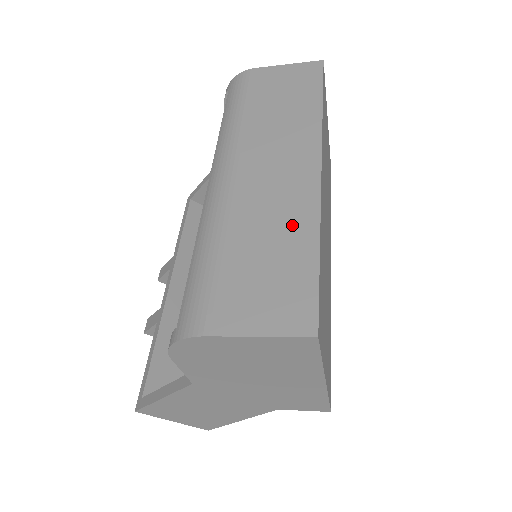
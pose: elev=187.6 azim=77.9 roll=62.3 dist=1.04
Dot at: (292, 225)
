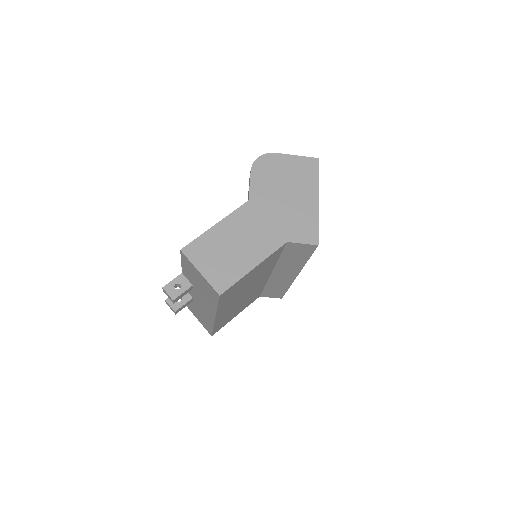
Dot at: occluded
